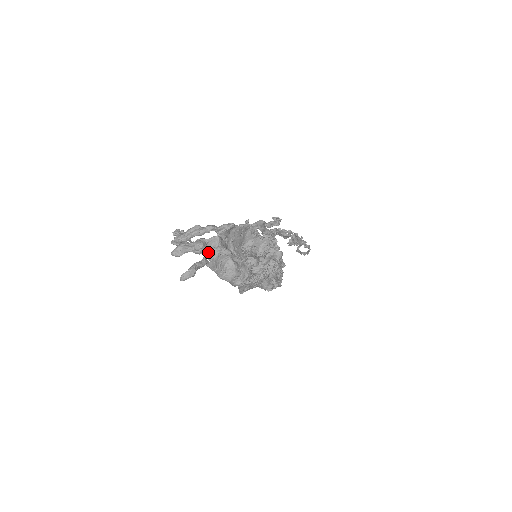
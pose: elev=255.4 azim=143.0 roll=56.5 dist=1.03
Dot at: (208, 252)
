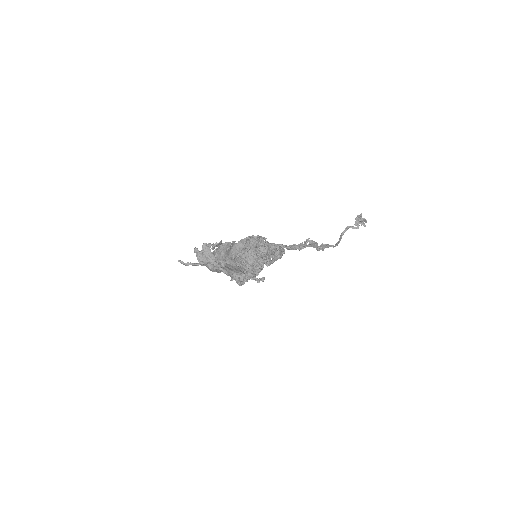
Dot at: (205, 264)
